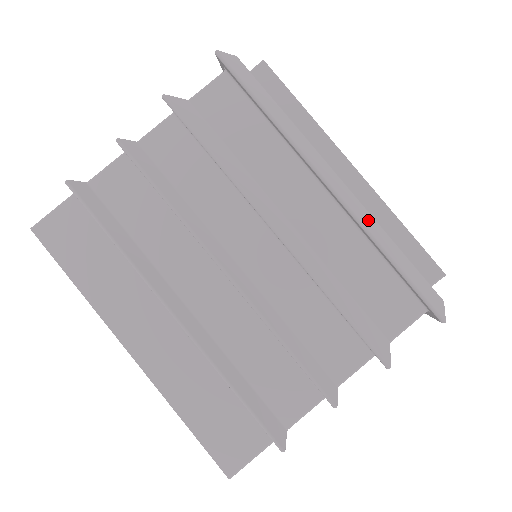
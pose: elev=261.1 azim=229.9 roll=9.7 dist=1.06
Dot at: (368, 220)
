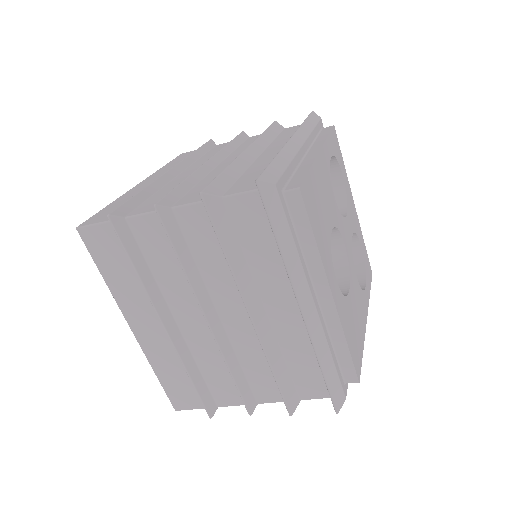
Dot at: (320, 341)
